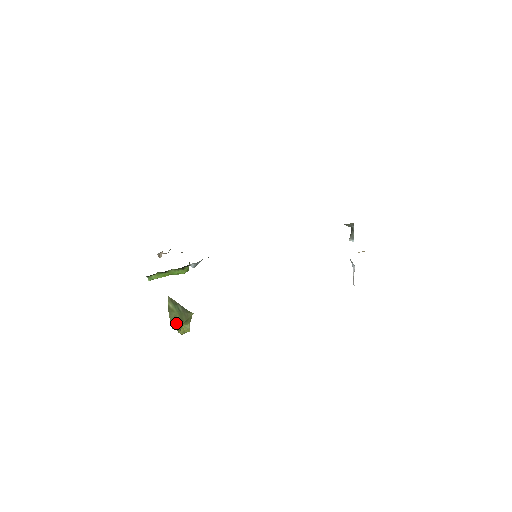
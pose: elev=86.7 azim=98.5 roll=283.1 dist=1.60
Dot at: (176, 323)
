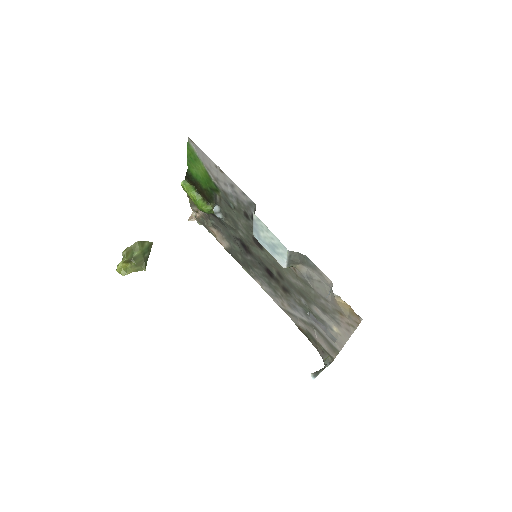
Dot at: (131, 253)
